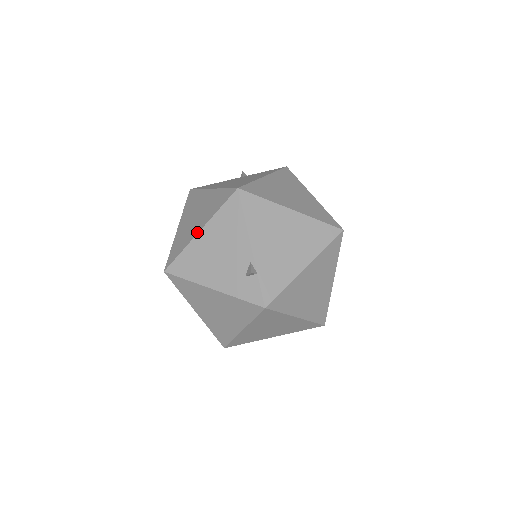
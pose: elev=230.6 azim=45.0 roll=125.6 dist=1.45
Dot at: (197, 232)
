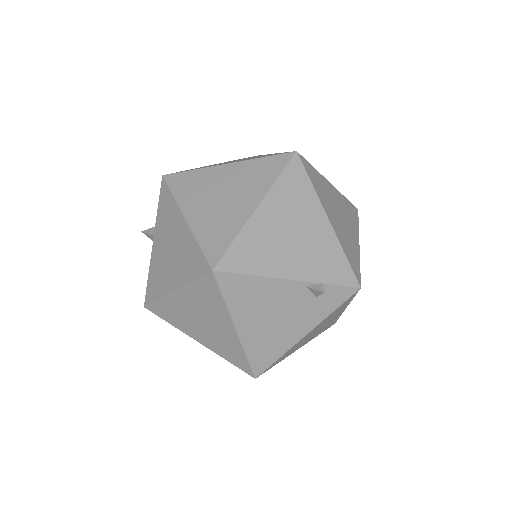
Dot at: (234, 332)
